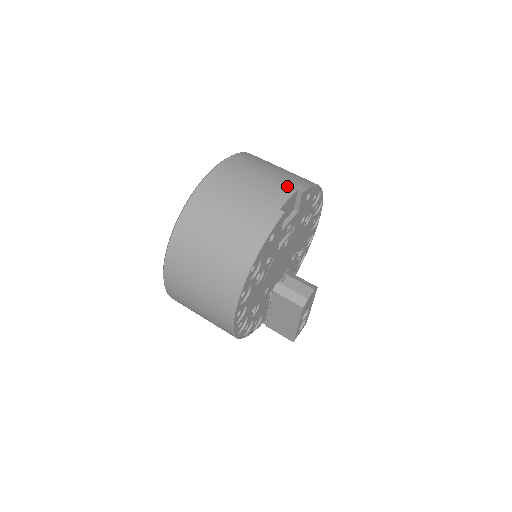
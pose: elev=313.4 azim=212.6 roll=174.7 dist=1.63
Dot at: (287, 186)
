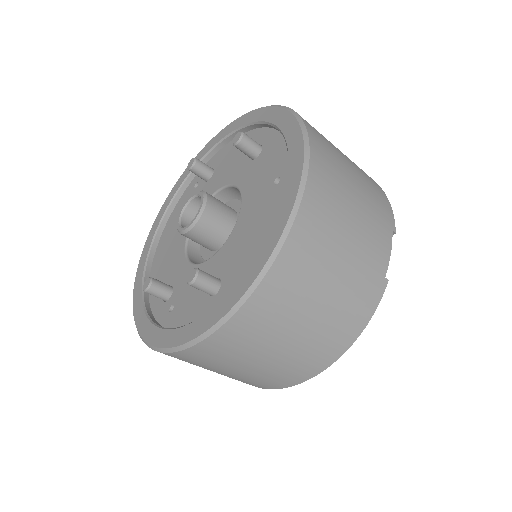
Dot at: (383, 225)
